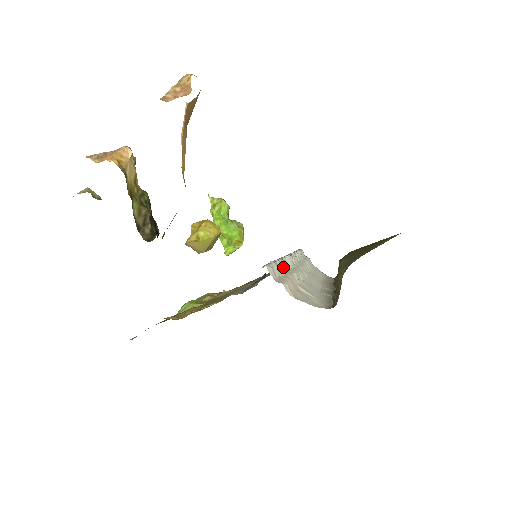
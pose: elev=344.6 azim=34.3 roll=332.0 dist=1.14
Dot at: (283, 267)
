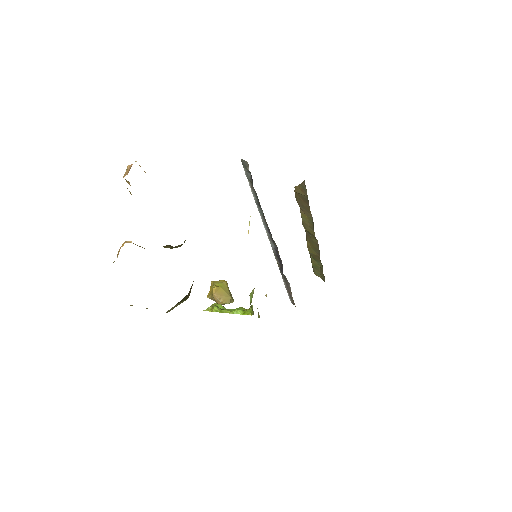
Dot at: occluded
